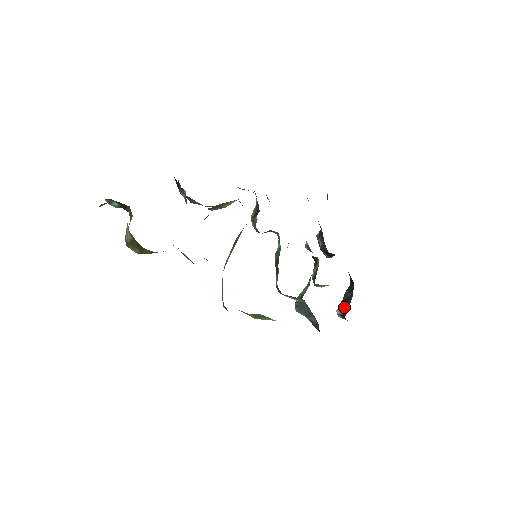
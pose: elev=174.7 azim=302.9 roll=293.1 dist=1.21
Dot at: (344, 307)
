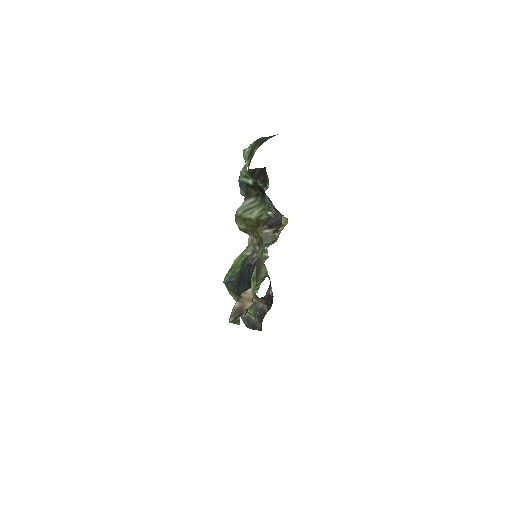
Dot at: occluded
